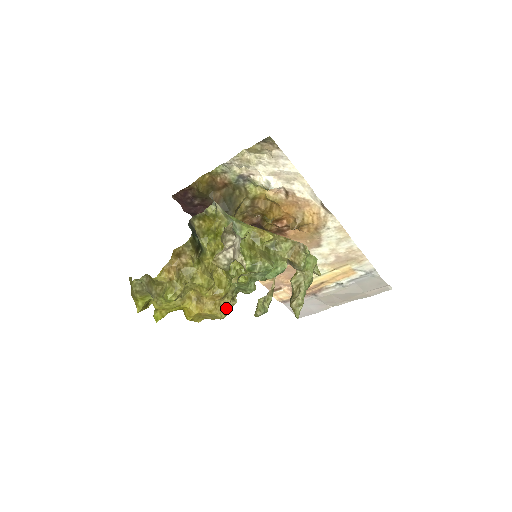
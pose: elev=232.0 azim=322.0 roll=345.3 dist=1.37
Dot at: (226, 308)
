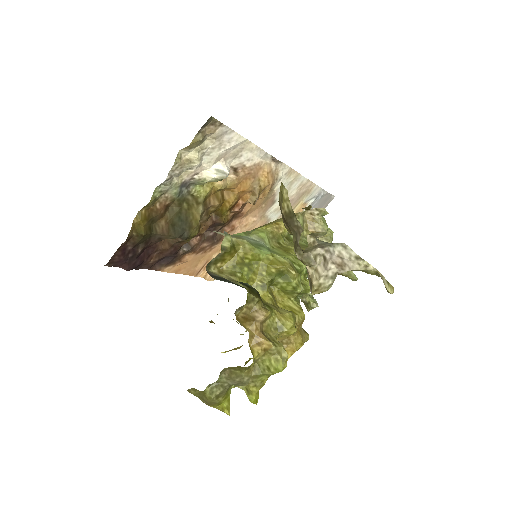
Dot at: occluded
